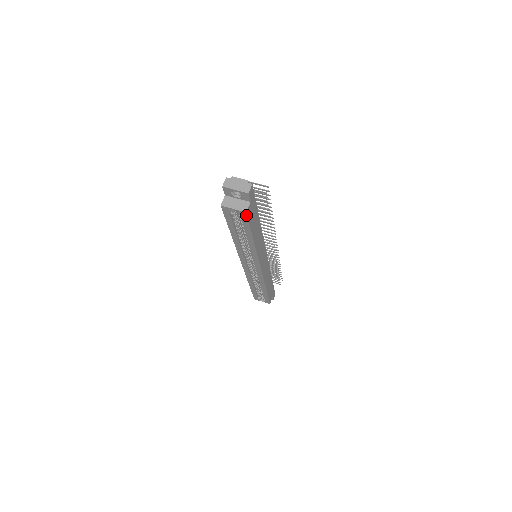
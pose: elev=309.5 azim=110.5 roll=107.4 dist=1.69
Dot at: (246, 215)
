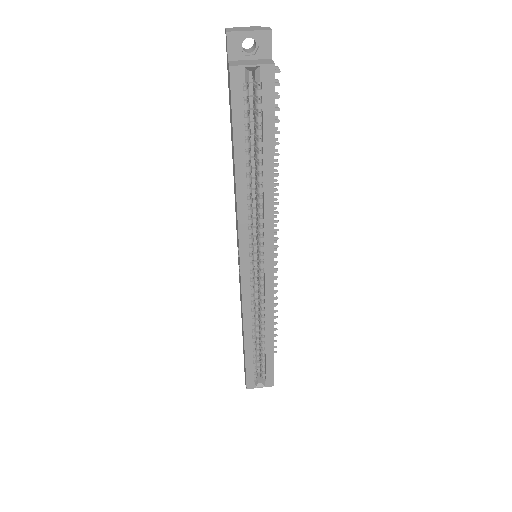
Dot at: (273, 75)
